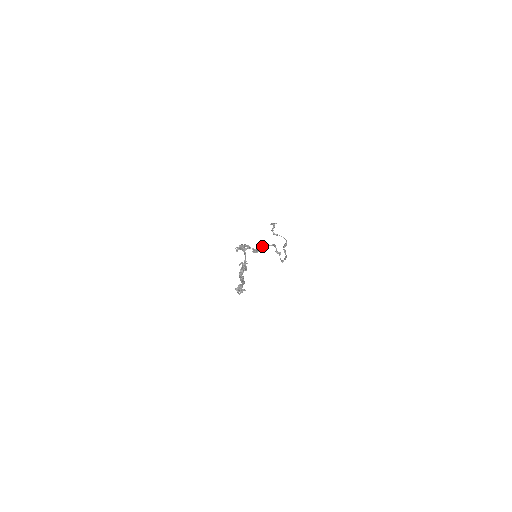
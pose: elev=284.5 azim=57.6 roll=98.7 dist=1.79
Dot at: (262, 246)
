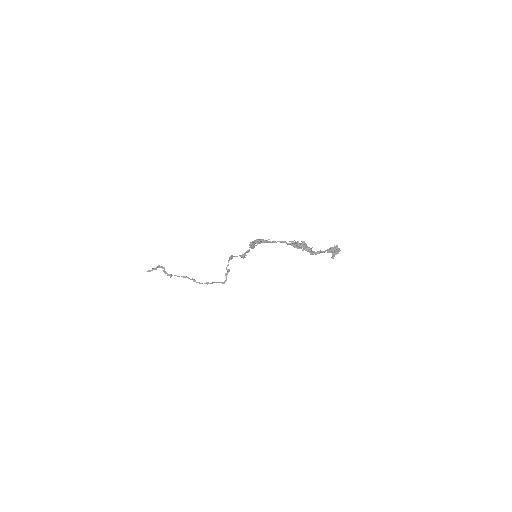
Dot at: (234, 256)
